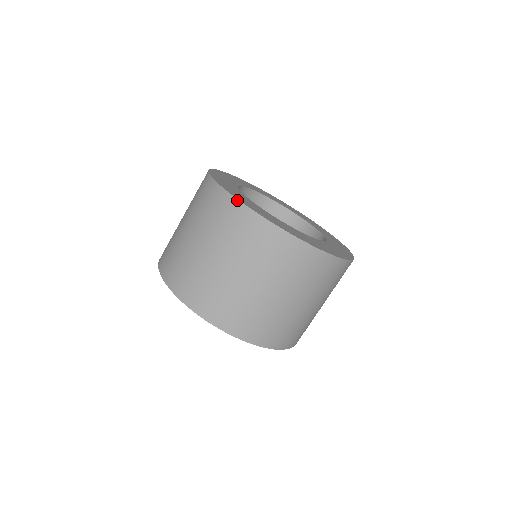
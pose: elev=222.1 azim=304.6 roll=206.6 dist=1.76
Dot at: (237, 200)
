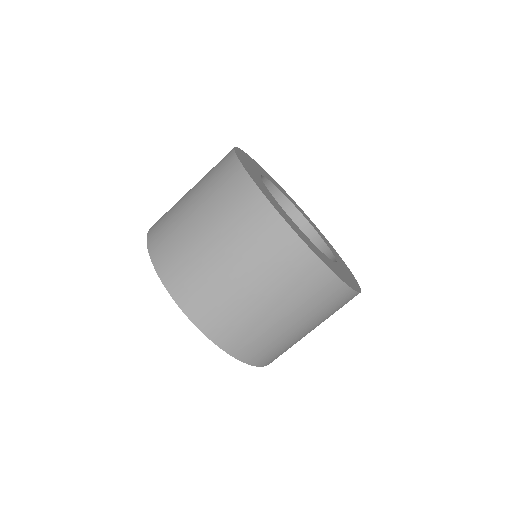
Dot at: (243, 168)
